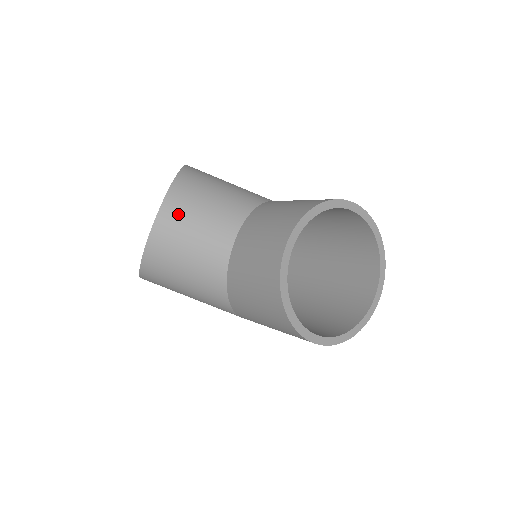
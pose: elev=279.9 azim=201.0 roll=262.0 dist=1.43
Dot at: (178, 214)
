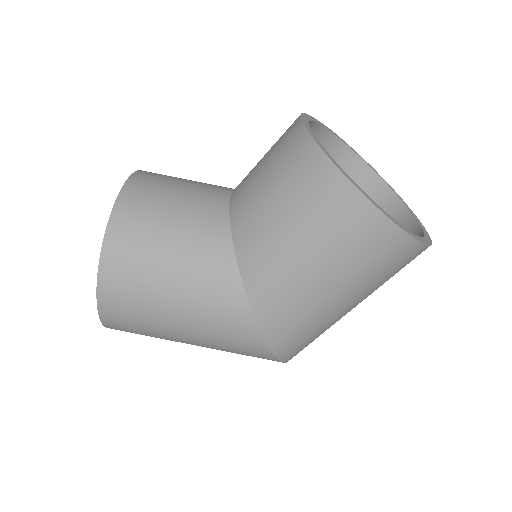
Dot at: (155, 178)
